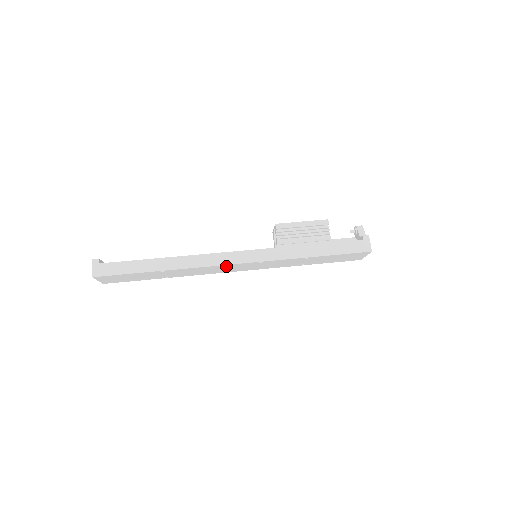
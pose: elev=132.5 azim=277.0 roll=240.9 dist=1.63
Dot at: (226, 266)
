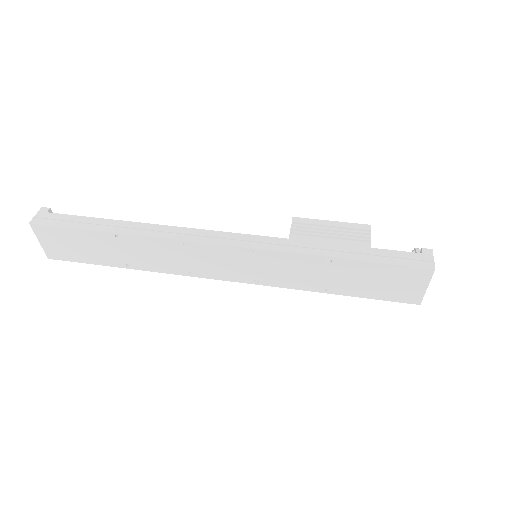
Dot at: (207, 250)
